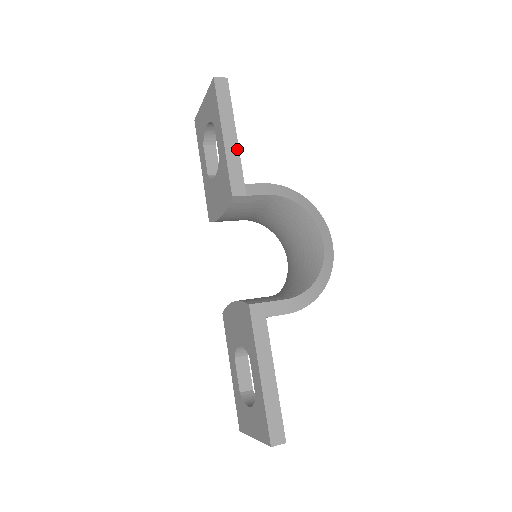
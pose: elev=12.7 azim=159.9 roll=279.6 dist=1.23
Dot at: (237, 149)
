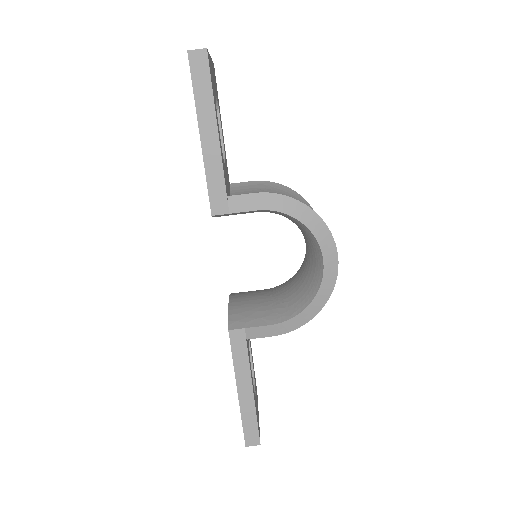
Dot at: (219, 154)
